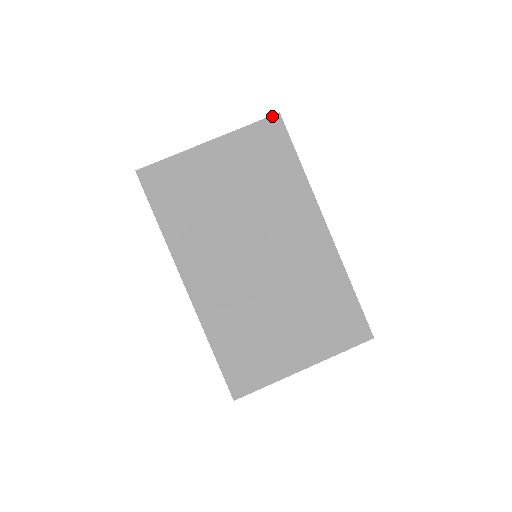
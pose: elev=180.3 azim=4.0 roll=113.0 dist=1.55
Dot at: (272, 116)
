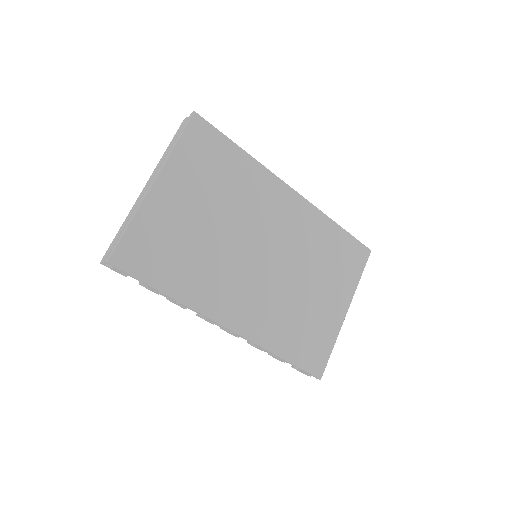
Dot at: (191, 119)
